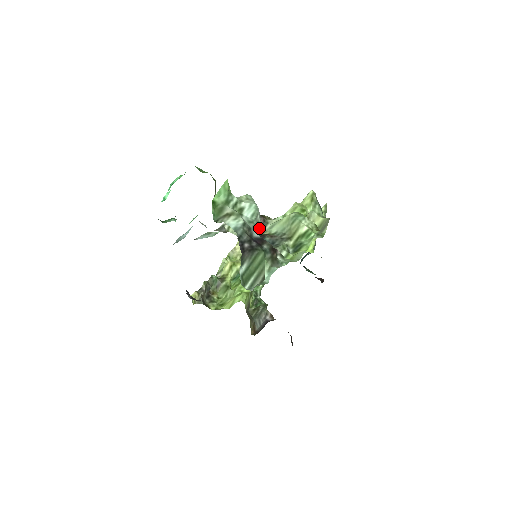
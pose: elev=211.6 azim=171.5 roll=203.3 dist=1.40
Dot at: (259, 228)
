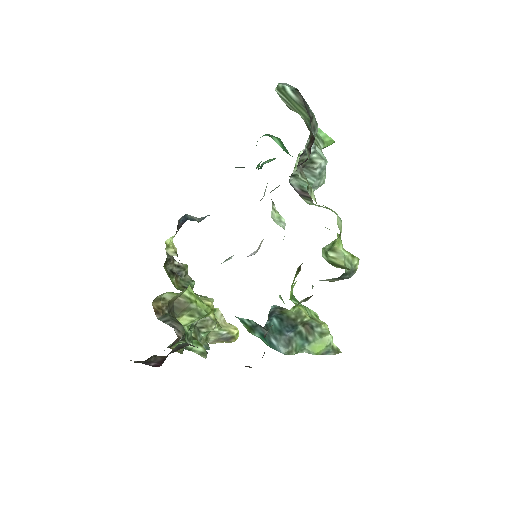
Dot at: (302, 195)
